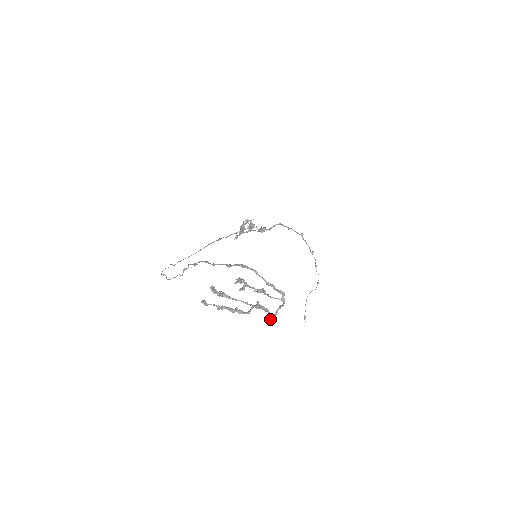
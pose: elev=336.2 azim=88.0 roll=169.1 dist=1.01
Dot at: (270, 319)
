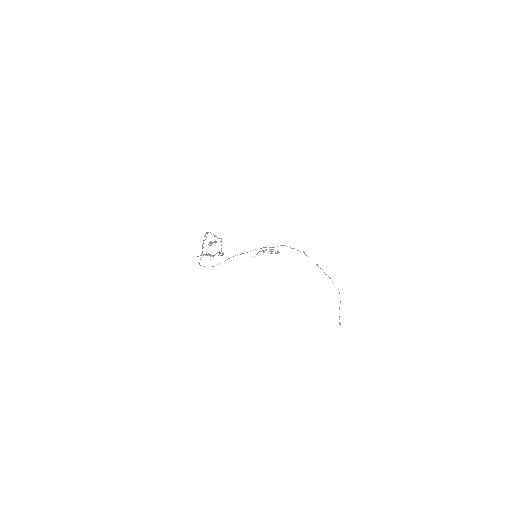
Dot at: occluded
